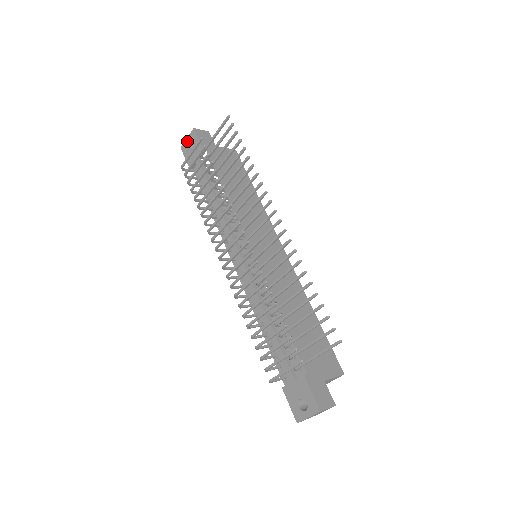
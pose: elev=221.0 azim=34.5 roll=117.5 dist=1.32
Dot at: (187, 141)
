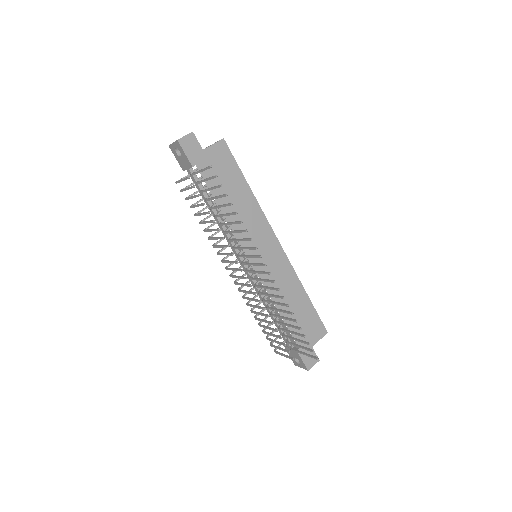
Dot at: (174, 146)
